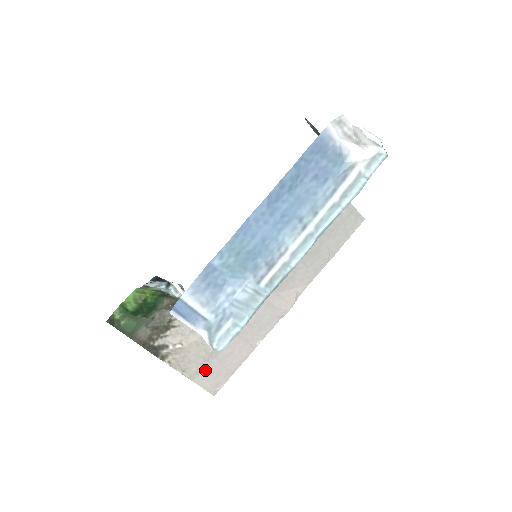
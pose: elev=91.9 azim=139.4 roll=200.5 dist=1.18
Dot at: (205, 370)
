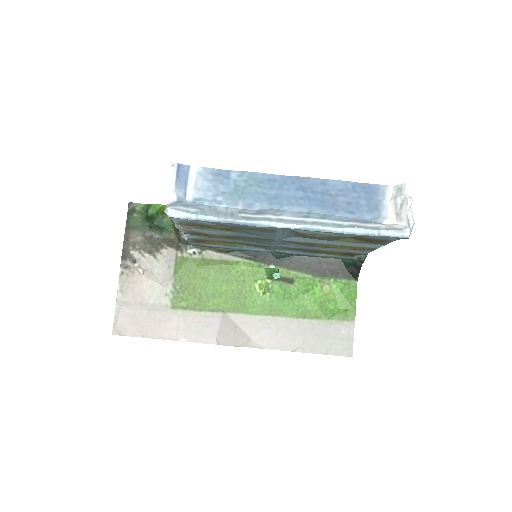
Dot at: (132, 309)
